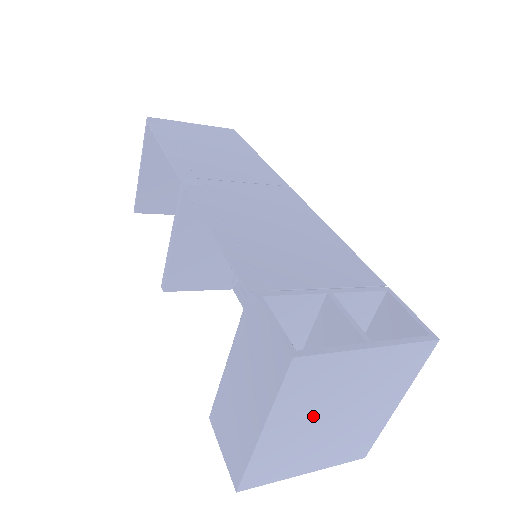
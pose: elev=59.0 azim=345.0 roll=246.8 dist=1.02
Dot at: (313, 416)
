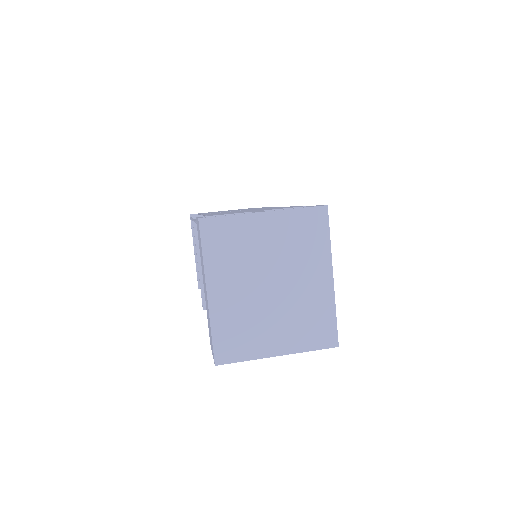
Dot at: (247, 281)
